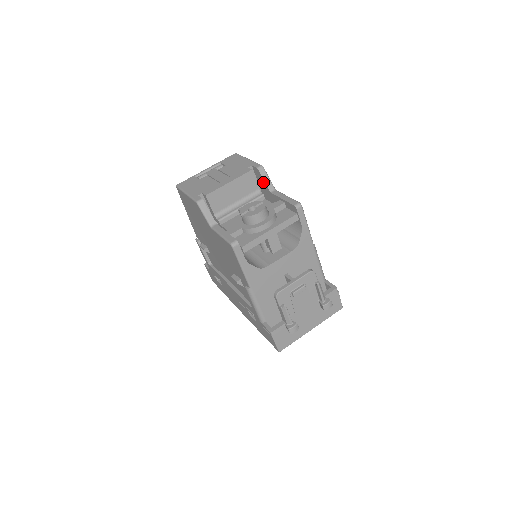
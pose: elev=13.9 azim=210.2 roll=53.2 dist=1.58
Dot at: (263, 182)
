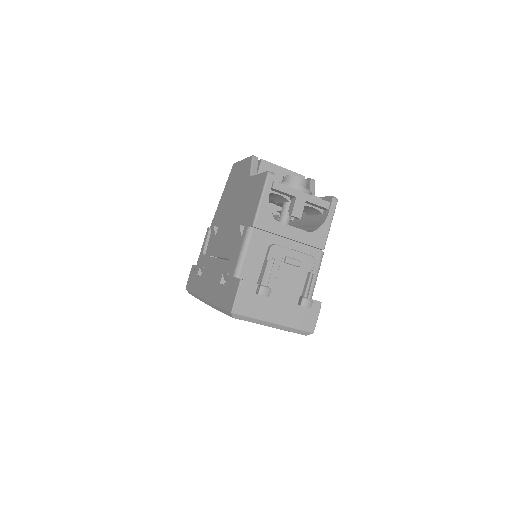
Dot at: occluded
